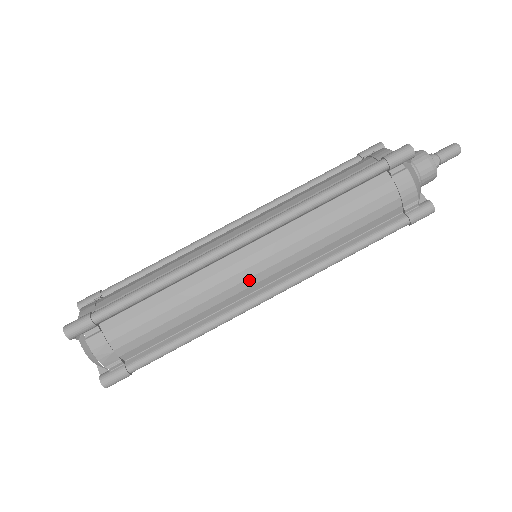
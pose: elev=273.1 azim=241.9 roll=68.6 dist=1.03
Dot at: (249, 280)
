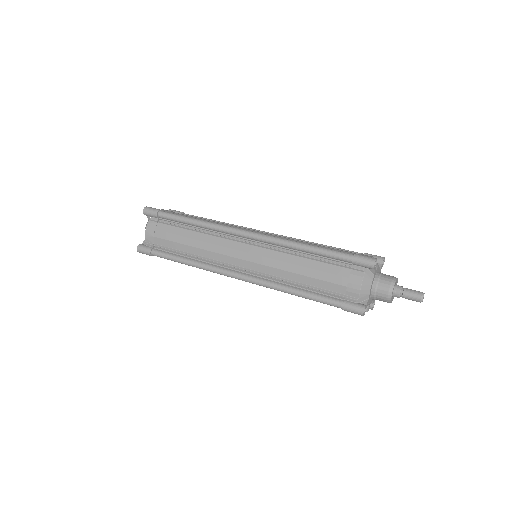
Dot at: (248, 230)
